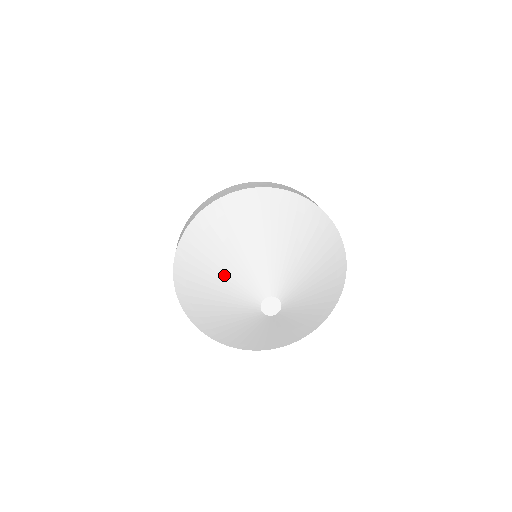
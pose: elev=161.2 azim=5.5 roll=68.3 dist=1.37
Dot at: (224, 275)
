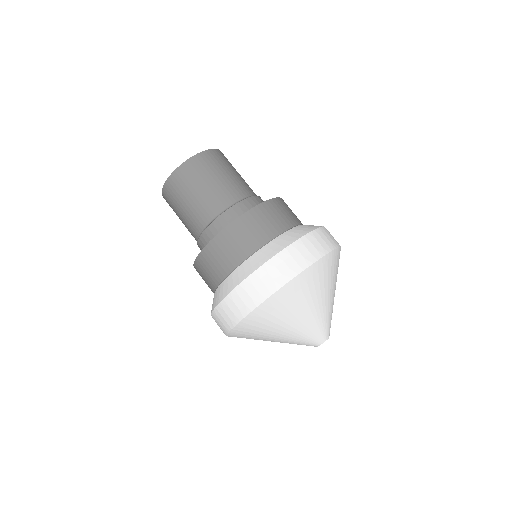
Dot at: (284, 339)
